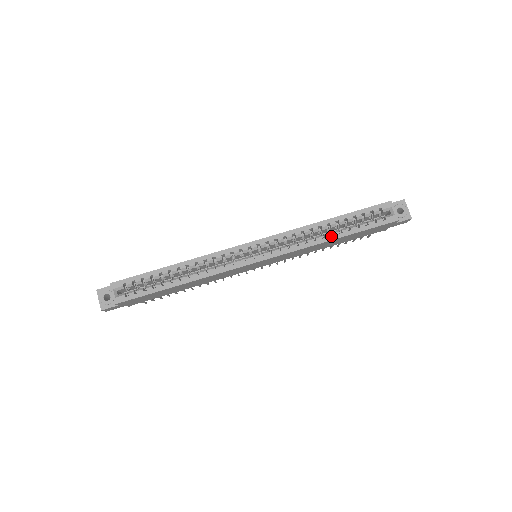
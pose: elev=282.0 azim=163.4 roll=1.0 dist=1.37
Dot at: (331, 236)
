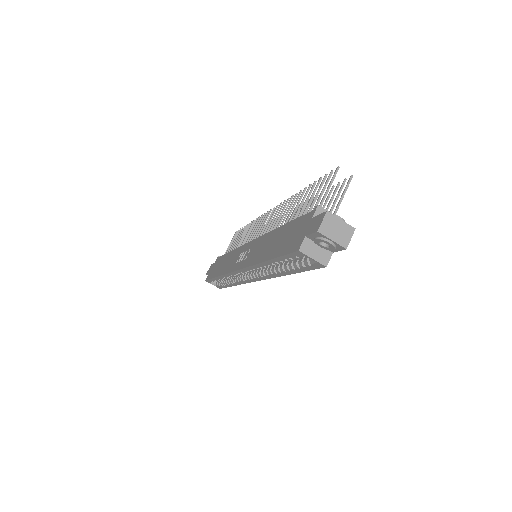
Dot at: (281, 273)
